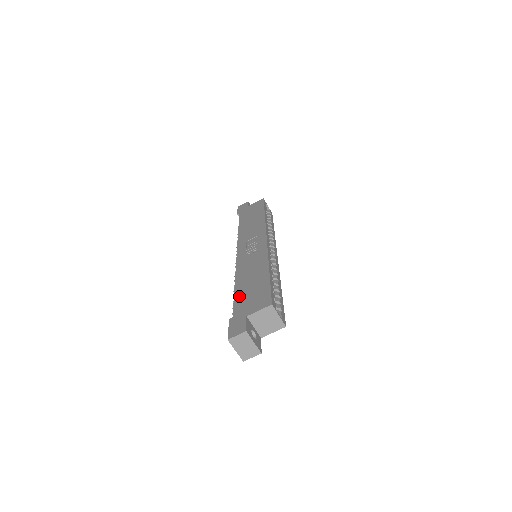
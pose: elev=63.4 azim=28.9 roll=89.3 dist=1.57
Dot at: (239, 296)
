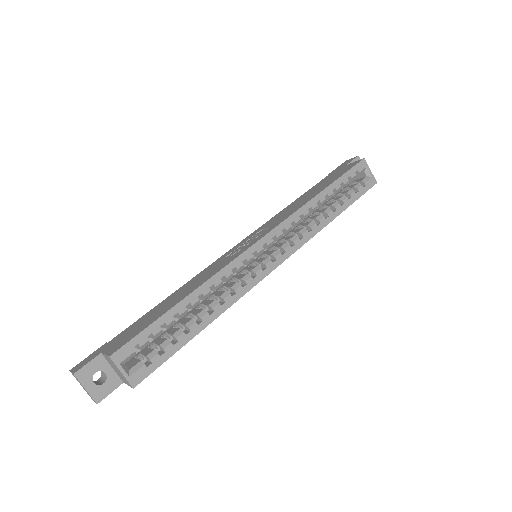
Dot at: (144, 316)
